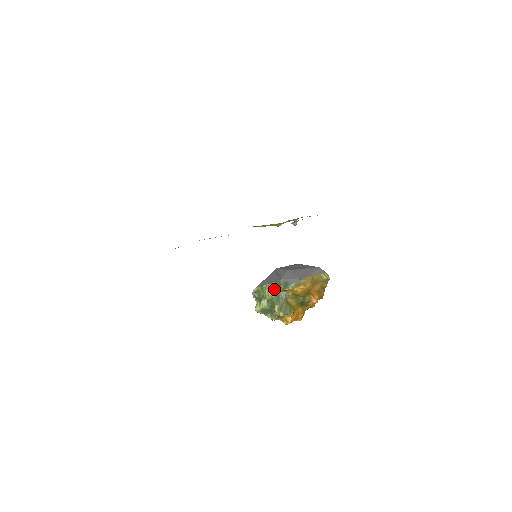
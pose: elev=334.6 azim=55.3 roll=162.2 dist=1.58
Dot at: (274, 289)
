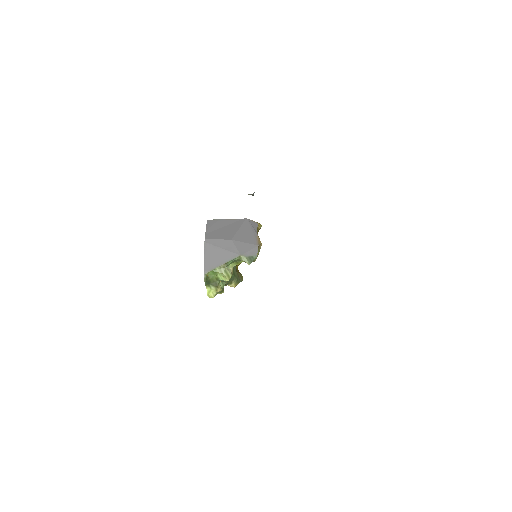
Dot at: (230, 267)
